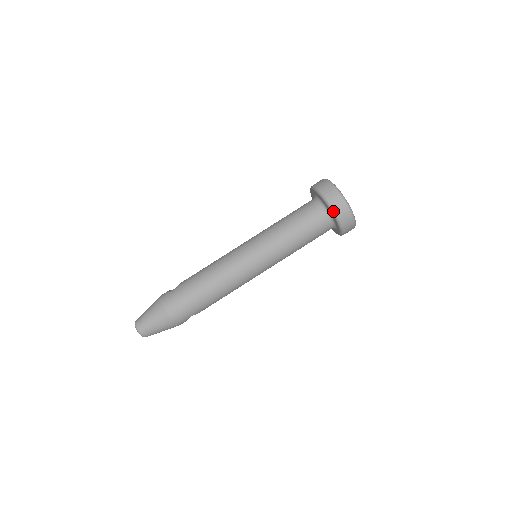
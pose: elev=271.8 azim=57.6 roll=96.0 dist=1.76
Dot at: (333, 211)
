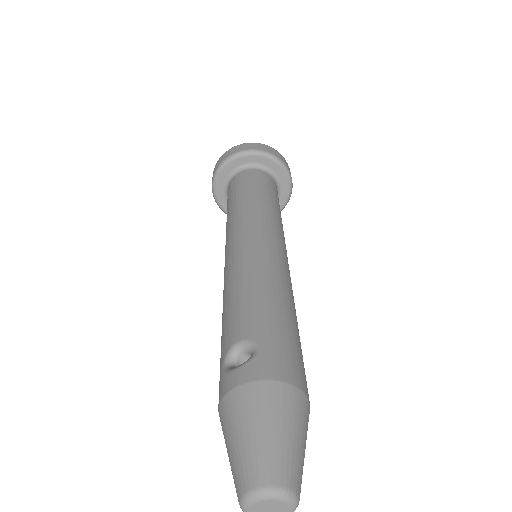
Dot at: (286, 168)
